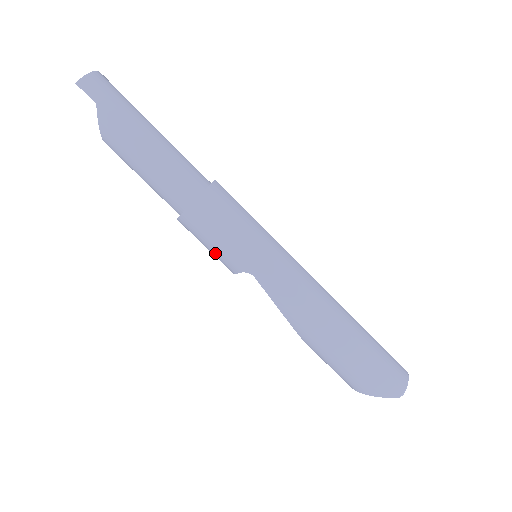
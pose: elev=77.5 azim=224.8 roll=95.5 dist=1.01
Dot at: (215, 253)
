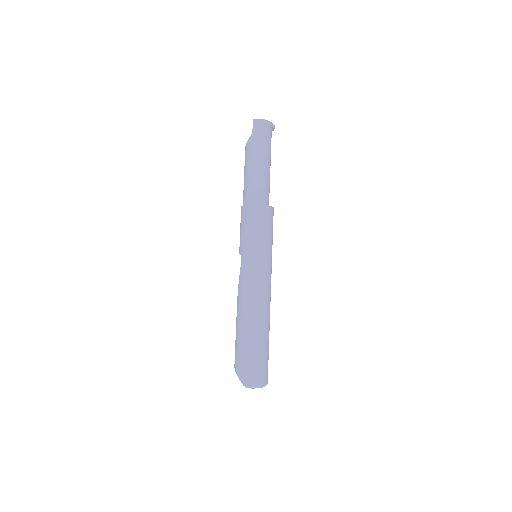
Dot at: (240, 236)
